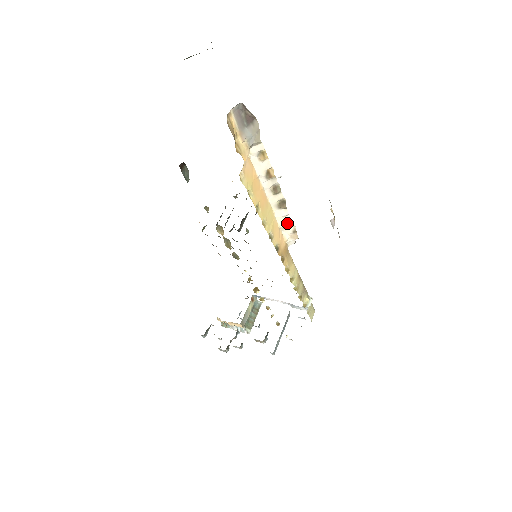
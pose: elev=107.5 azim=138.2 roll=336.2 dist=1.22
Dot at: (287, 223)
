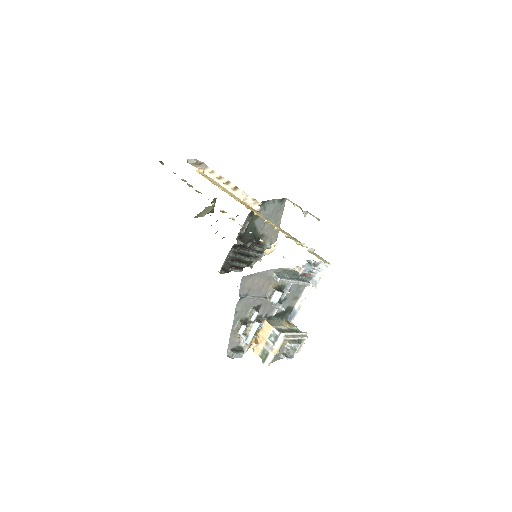
Dot at: (244, 196)
